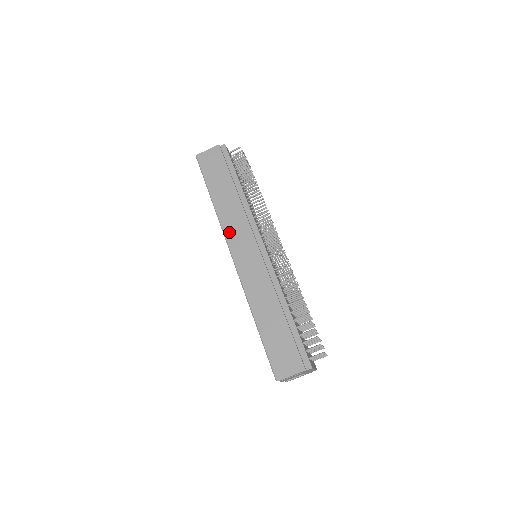
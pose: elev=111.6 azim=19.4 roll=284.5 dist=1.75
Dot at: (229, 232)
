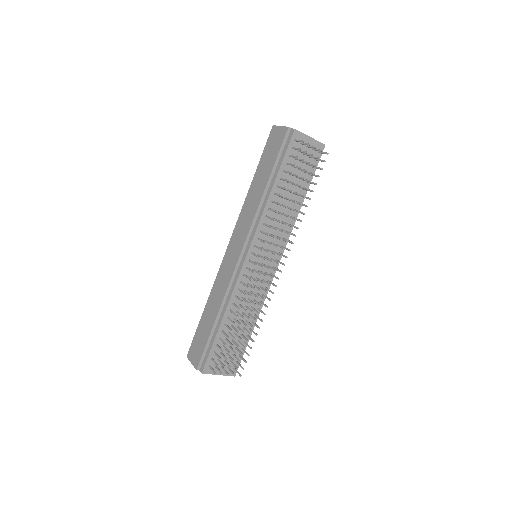
Dot at: (239, 222)
